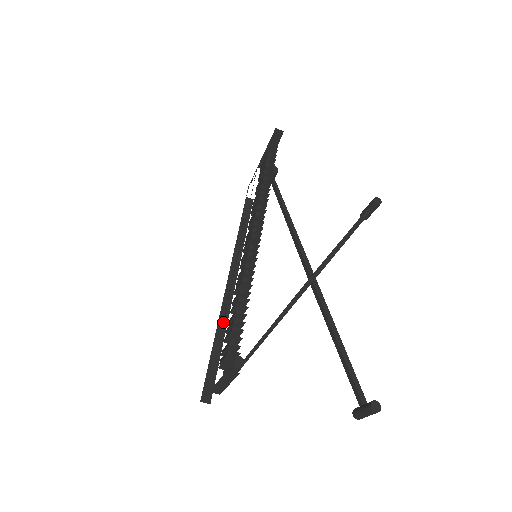
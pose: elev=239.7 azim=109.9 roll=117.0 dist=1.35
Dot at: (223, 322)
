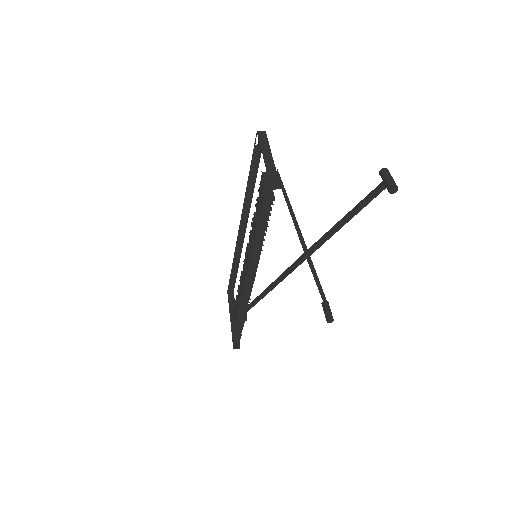
Dot at: (235, 281)
